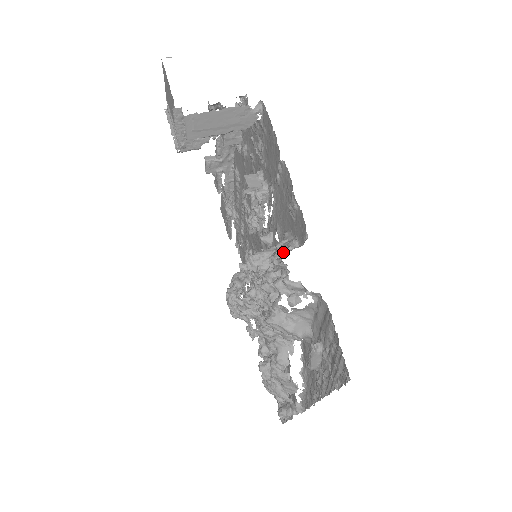
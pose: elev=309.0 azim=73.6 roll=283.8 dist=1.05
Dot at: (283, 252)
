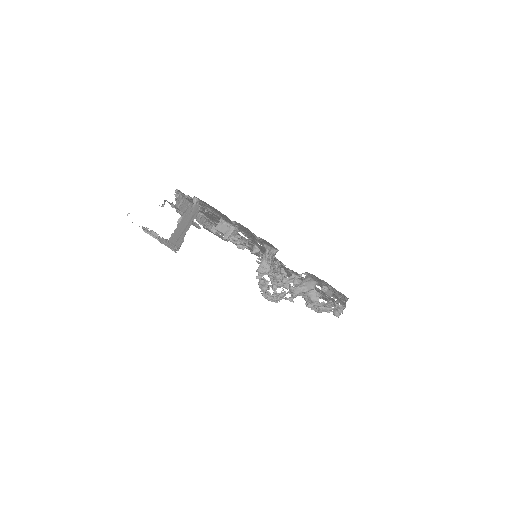
Dot at: occluded
